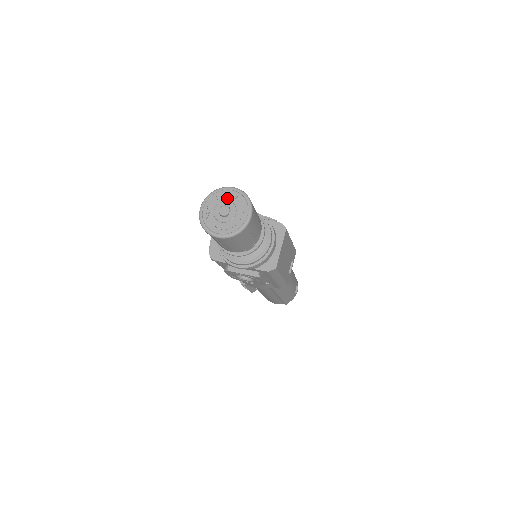
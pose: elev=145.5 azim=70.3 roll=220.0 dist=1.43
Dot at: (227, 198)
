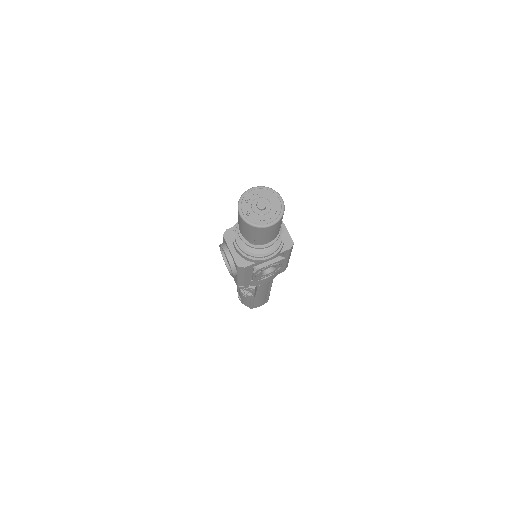
Dot at: (254, 197)
